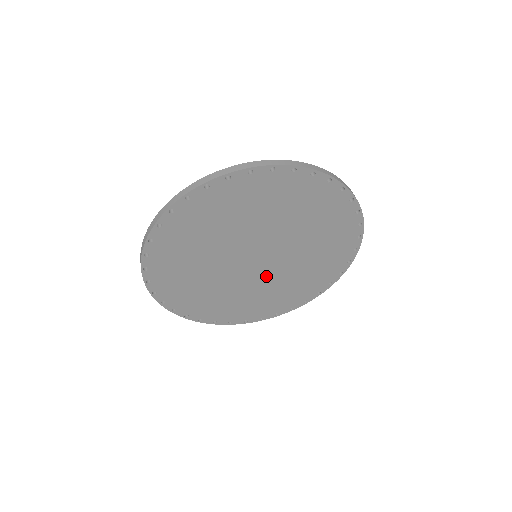
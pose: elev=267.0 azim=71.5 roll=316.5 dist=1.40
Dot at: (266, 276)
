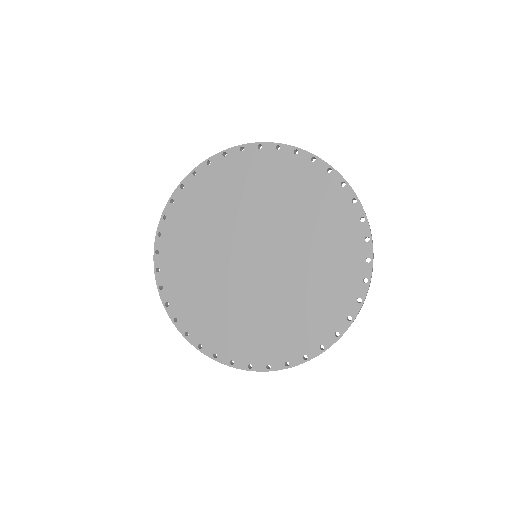
Dot at: (246, 287)
